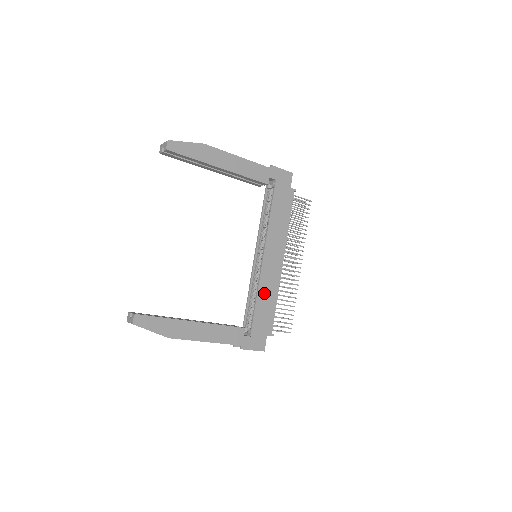
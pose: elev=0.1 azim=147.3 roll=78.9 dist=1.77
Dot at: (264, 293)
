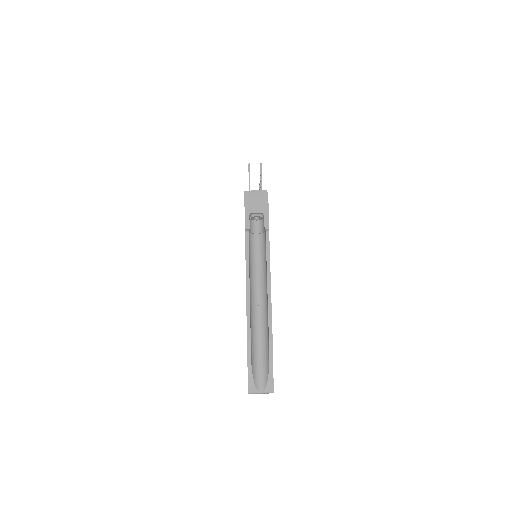
Dot at: occluded
